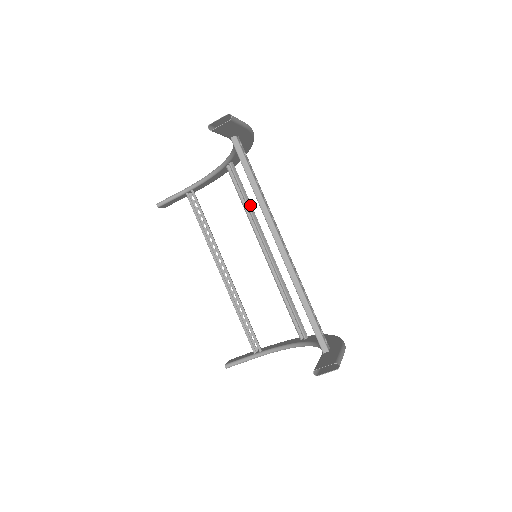
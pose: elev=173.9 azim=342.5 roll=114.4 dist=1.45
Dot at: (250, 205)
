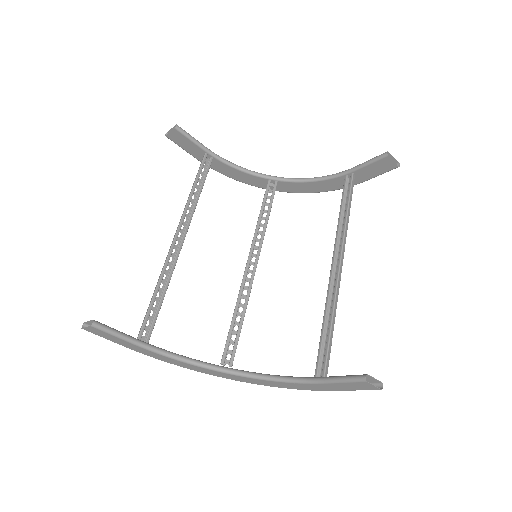
Dot at: occluded
